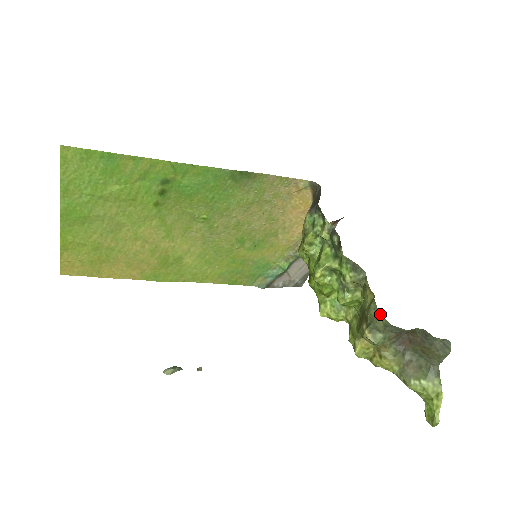
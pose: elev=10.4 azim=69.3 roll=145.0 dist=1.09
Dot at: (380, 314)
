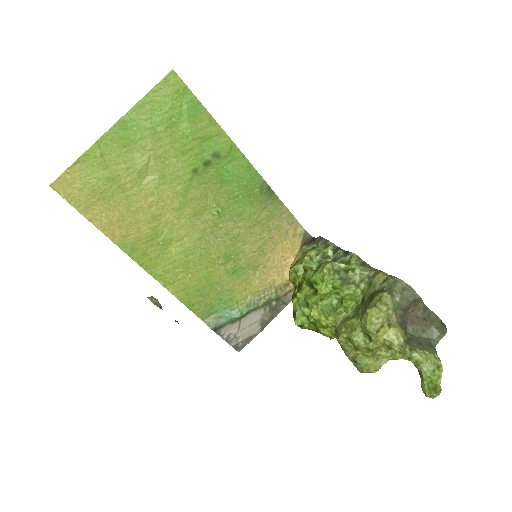
Dot at: (400, 279)
